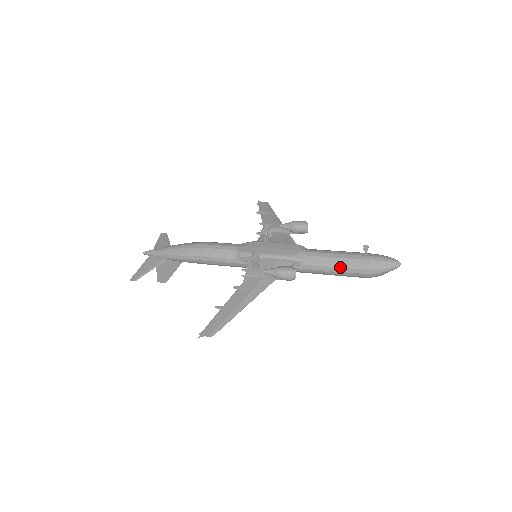
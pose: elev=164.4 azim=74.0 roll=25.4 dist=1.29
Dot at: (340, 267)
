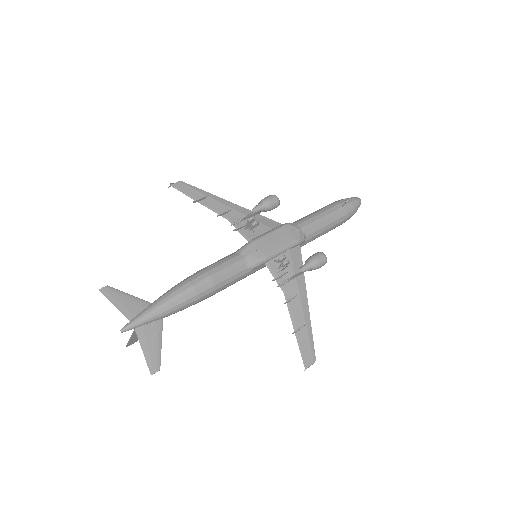
Dot at: (331, 227)
